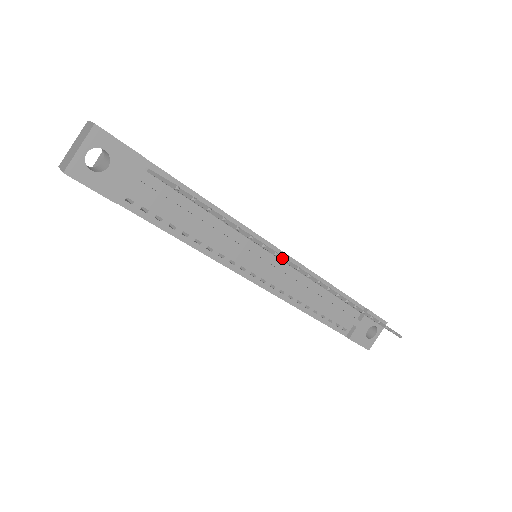
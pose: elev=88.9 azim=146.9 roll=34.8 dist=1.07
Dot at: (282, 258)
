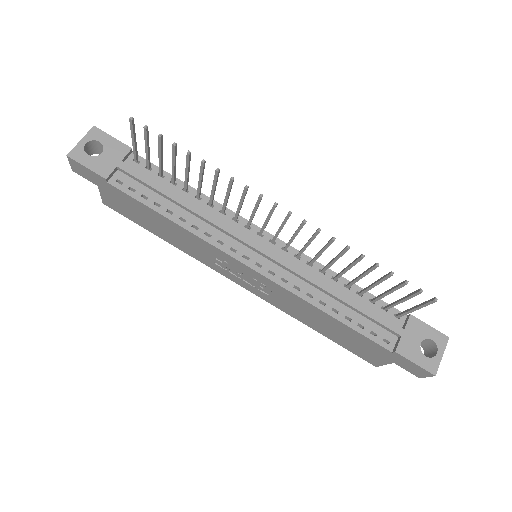
Dot at: (244, 189)
